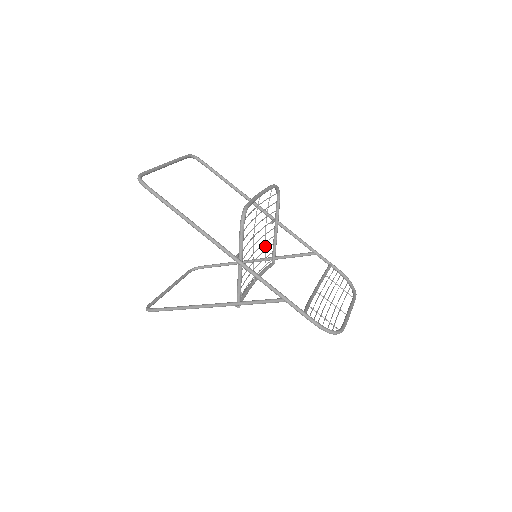
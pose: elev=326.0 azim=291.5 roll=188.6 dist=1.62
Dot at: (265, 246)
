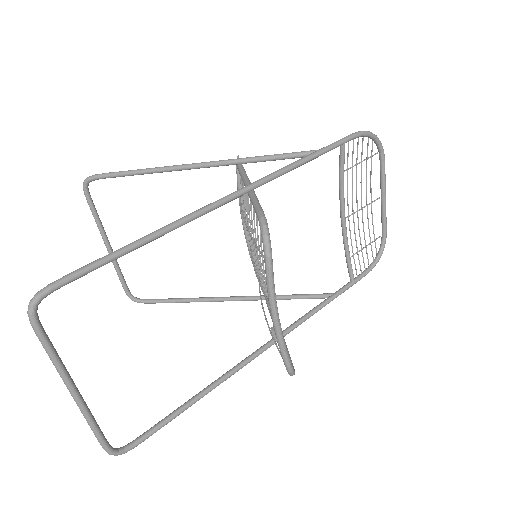
Dot at: (241, 207)
